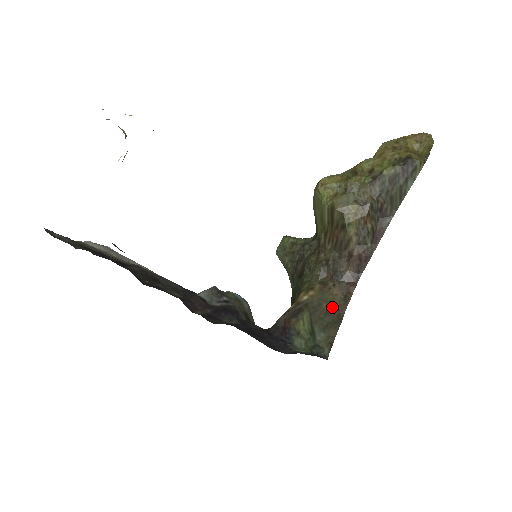
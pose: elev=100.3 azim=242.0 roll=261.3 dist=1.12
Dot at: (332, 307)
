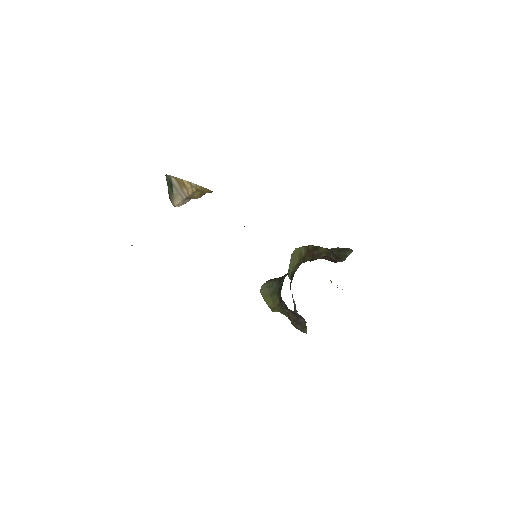
Dot at: occluded
